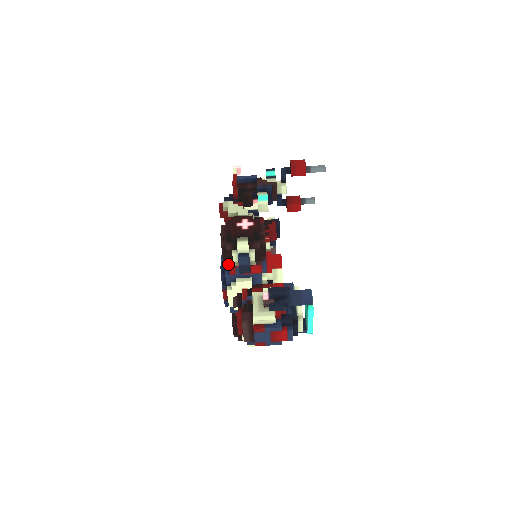
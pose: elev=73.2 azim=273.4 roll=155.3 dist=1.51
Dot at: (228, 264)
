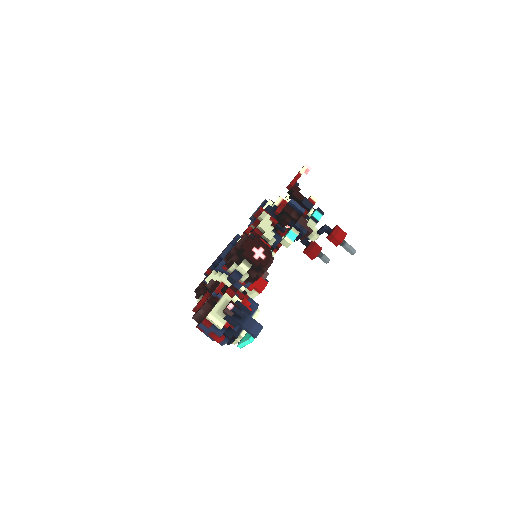
Dot at: occluded
